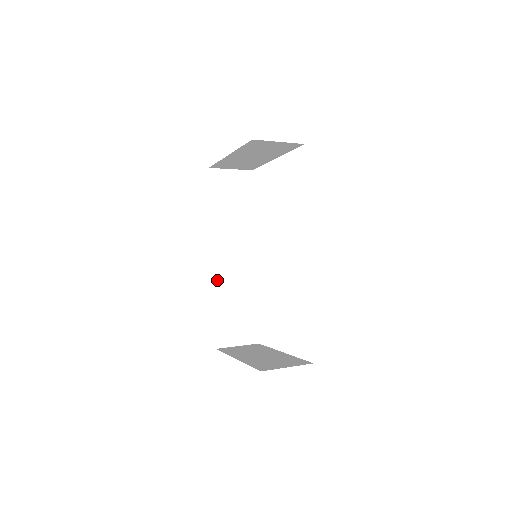
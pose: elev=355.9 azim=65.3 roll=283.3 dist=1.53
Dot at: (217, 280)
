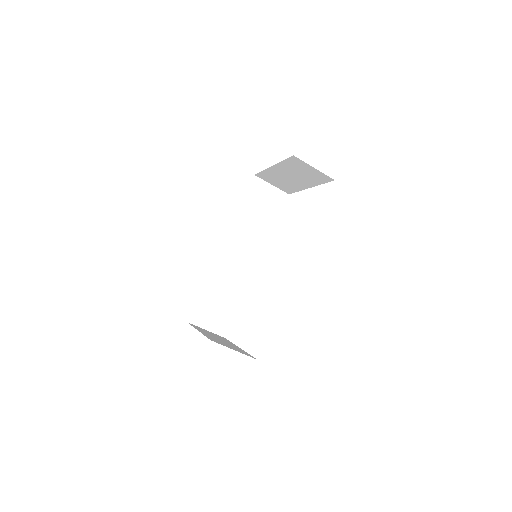
Dot at: (217, 266)
